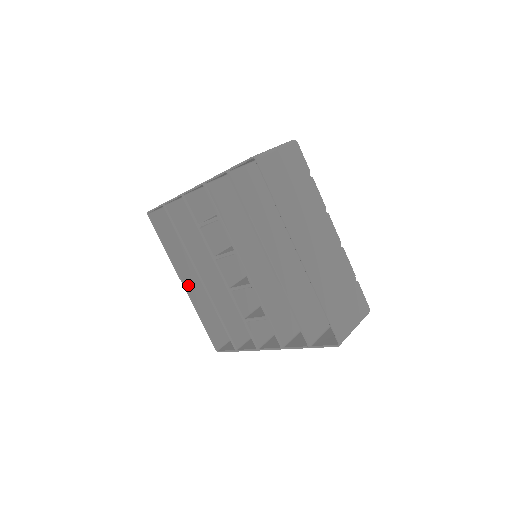
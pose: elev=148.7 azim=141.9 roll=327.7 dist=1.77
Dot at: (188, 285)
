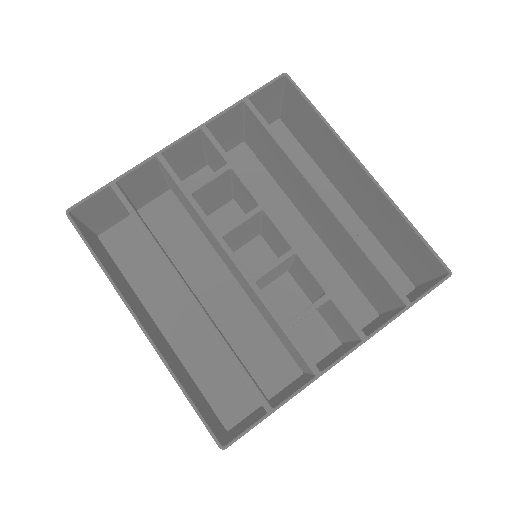
Dot at: (145, 329)
